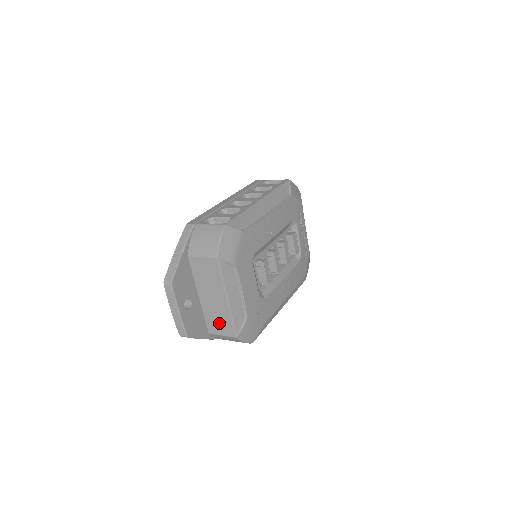
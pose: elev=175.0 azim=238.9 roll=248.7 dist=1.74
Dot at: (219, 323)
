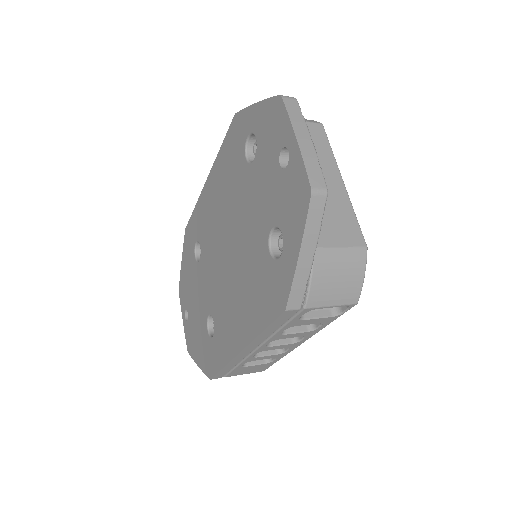
Dot at: (333, 223)
